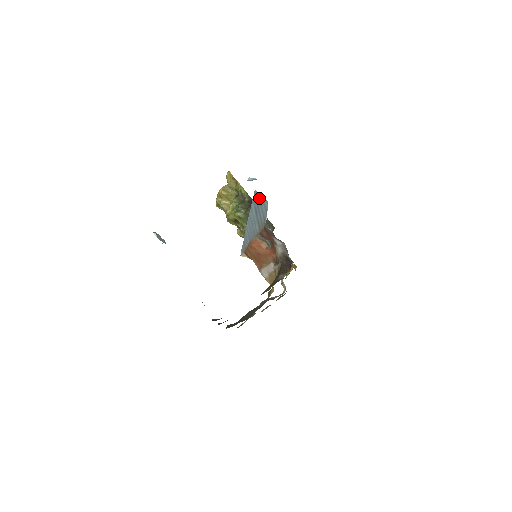
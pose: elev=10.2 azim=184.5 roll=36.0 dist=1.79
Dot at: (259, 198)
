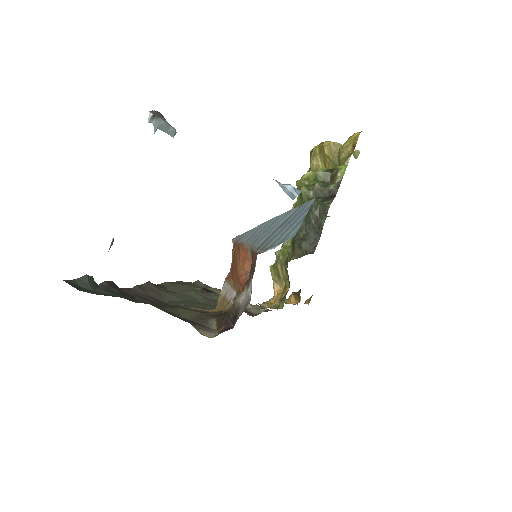
Dot at: (302, 214)
